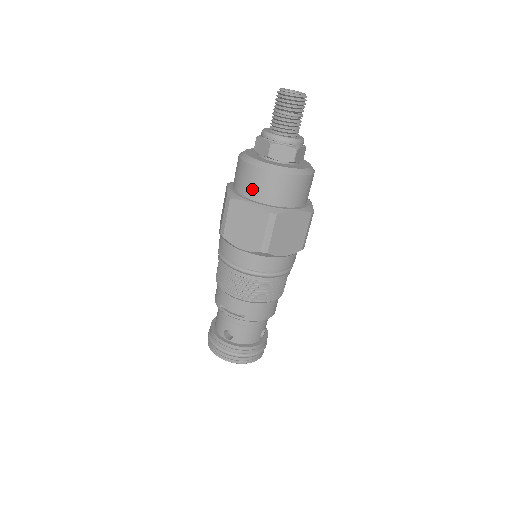
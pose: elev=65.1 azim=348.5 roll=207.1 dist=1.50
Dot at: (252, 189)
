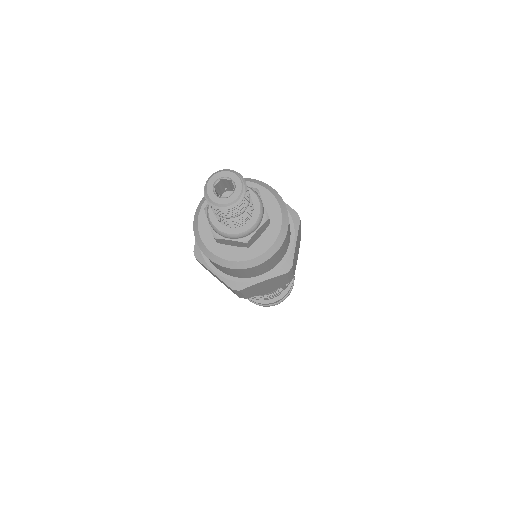
Dot at: (255, 274)
